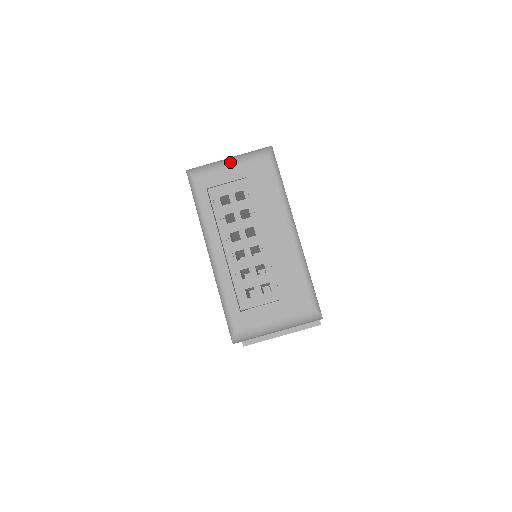
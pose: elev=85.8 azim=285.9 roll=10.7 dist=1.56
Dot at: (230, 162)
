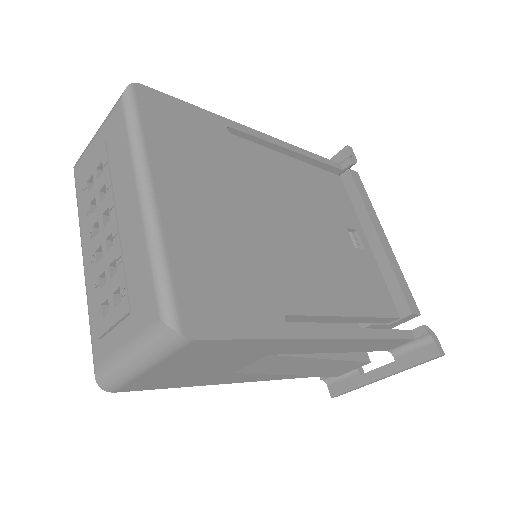
Dot at: (97, 131)
